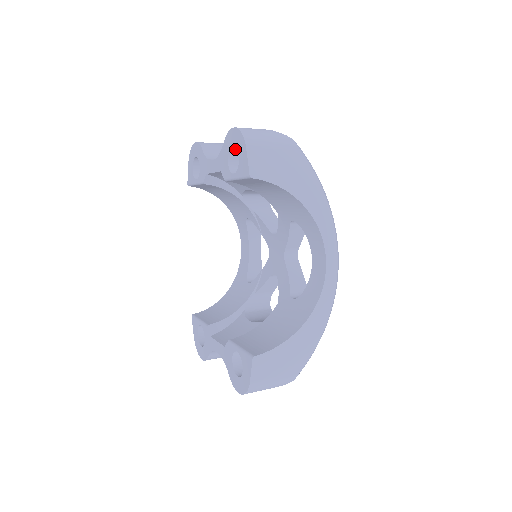
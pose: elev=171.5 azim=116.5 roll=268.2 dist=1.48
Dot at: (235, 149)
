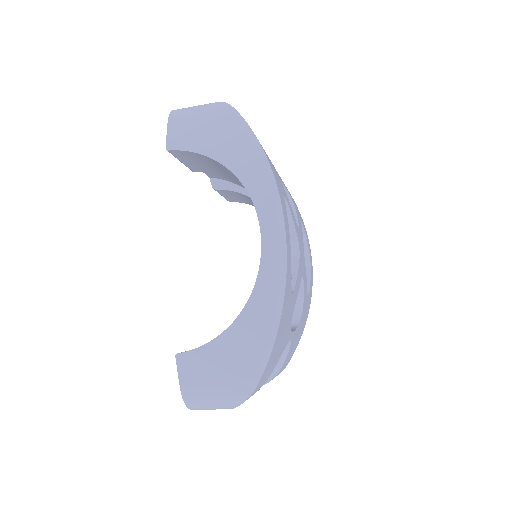
Dot at: occluded
